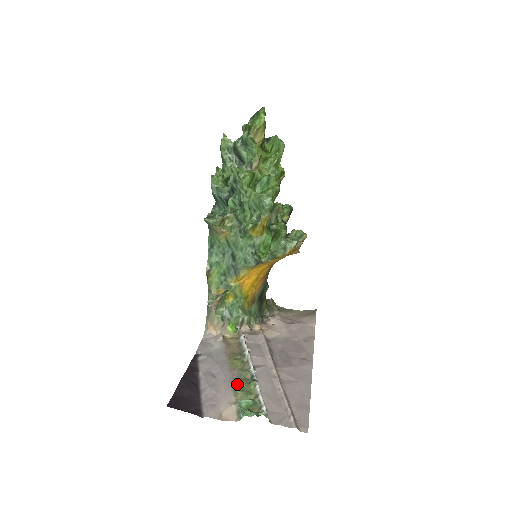
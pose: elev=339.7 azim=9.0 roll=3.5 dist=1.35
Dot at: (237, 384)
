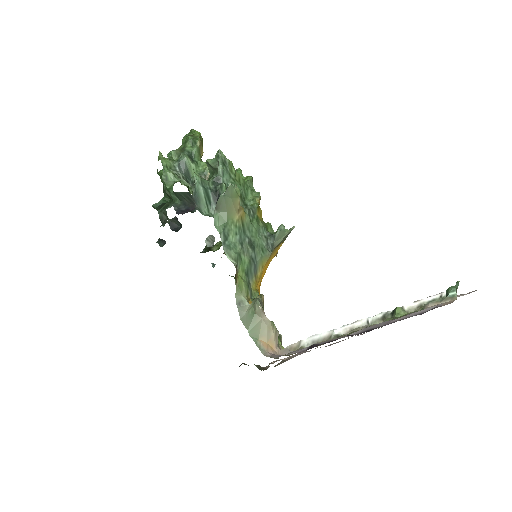
Dot at: occluded
